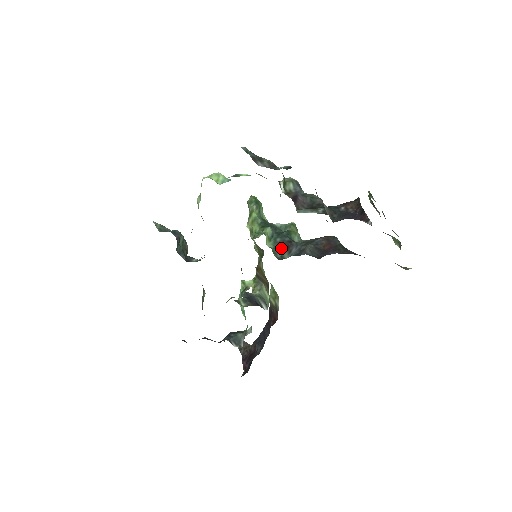
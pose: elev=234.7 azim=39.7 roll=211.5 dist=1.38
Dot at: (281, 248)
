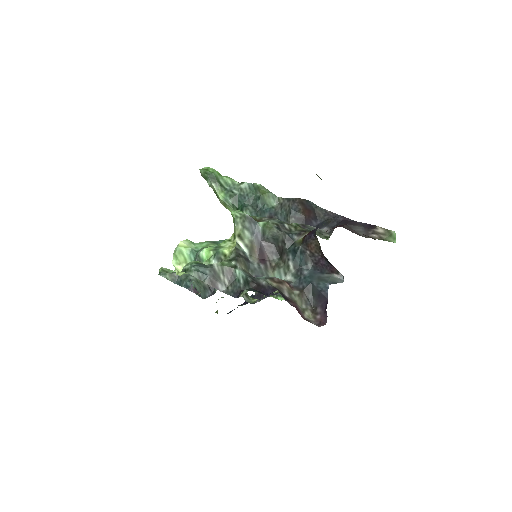
Dot at: occluded
